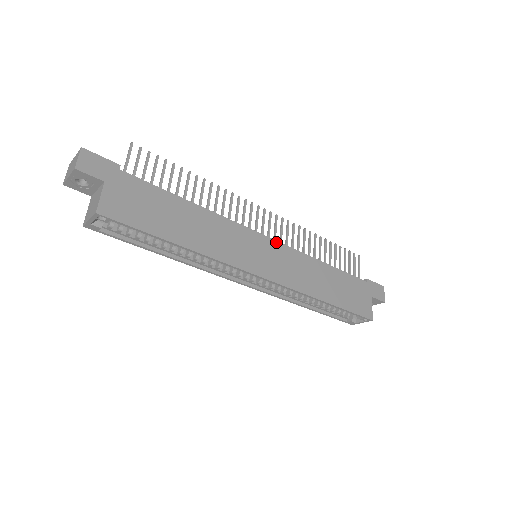
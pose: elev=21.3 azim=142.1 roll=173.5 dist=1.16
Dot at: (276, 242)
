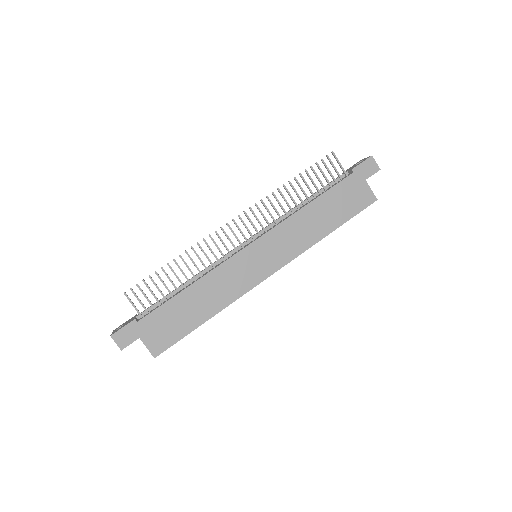
Dot at: (260, 239)
